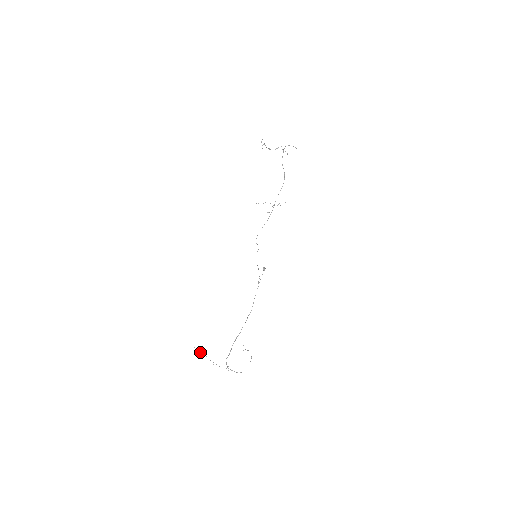
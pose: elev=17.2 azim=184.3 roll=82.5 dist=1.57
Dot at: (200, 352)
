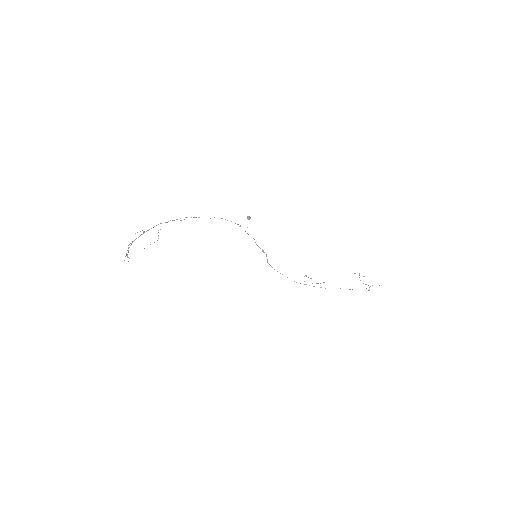
Dot at: occluded
